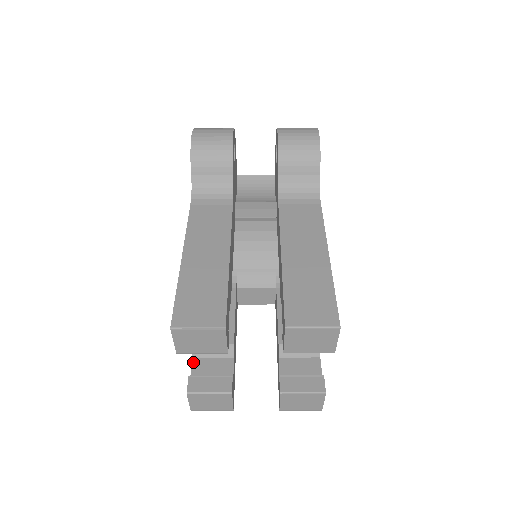
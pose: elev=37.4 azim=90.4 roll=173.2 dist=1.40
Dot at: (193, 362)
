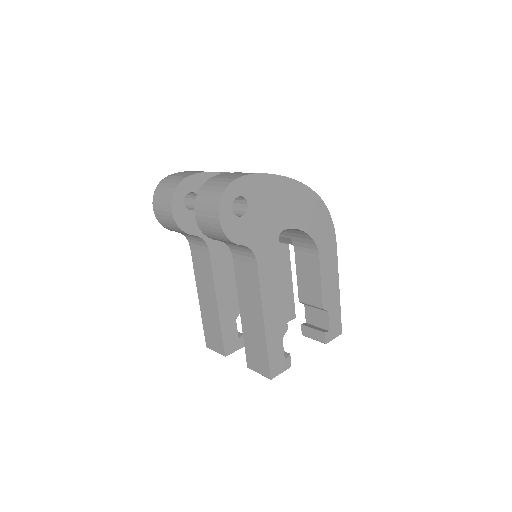
Dot at: occluded
